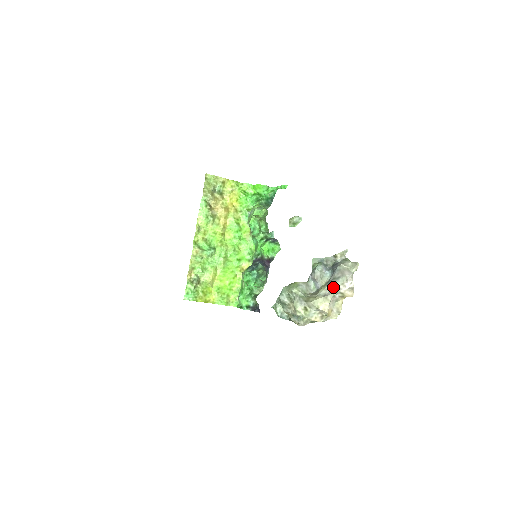
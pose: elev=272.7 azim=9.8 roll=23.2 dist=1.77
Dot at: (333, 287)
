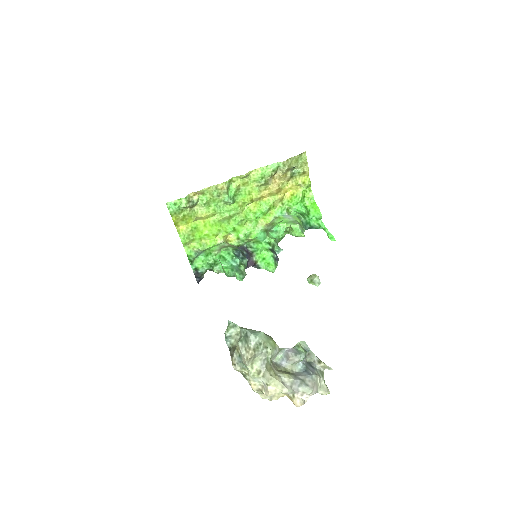
Dot at: (296, 386)
